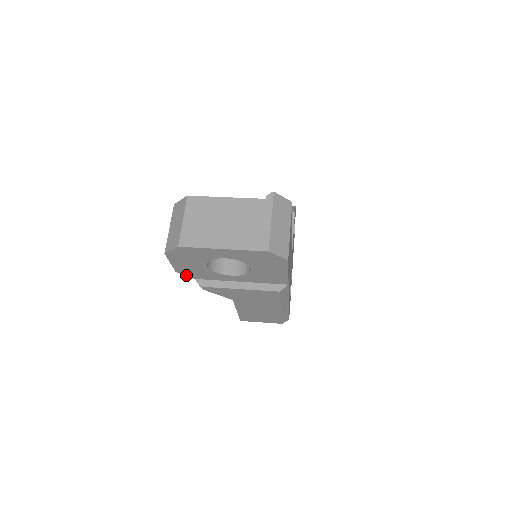
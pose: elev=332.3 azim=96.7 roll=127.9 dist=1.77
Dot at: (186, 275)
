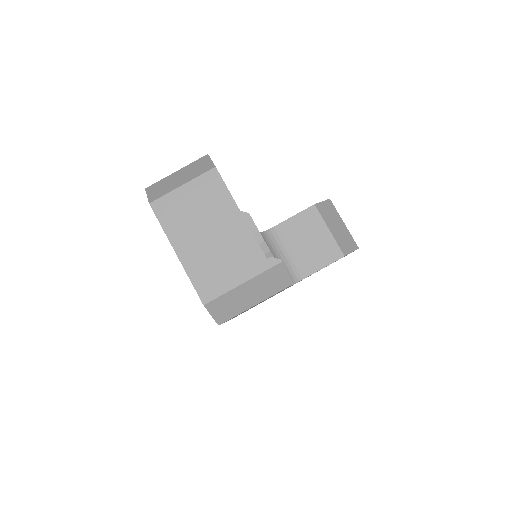
Dot at: occluded
